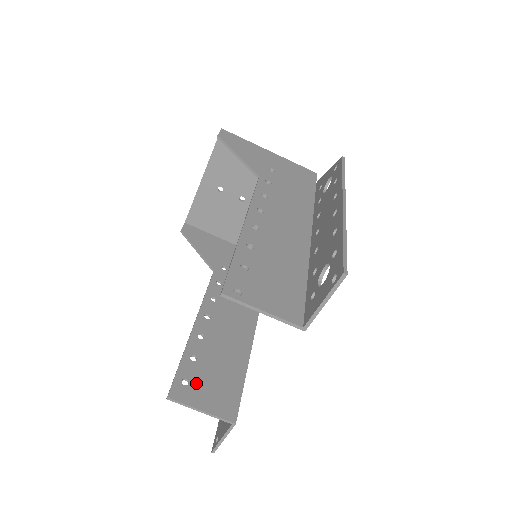
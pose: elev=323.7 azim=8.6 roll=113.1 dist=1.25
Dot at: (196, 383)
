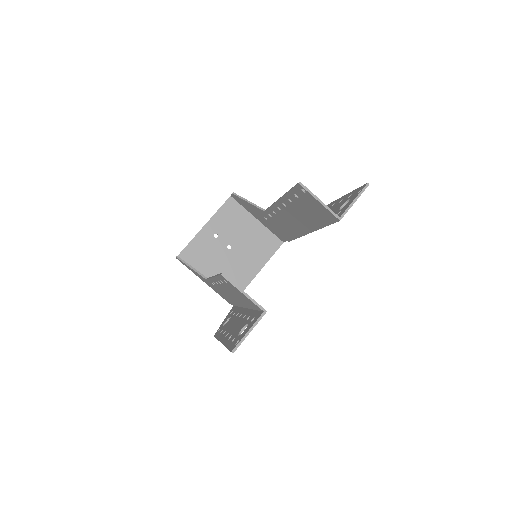
Dot at: occluded
